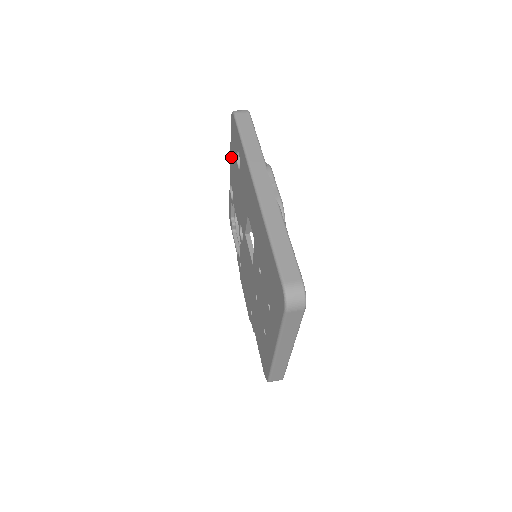
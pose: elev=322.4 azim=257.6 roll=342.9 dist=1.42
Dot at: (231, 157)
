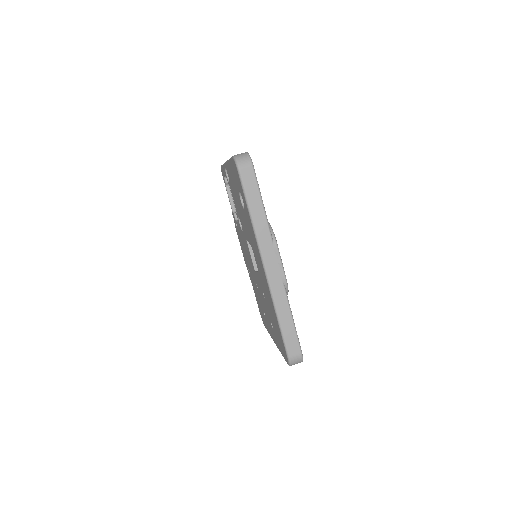
Dot at: (229, 168)
